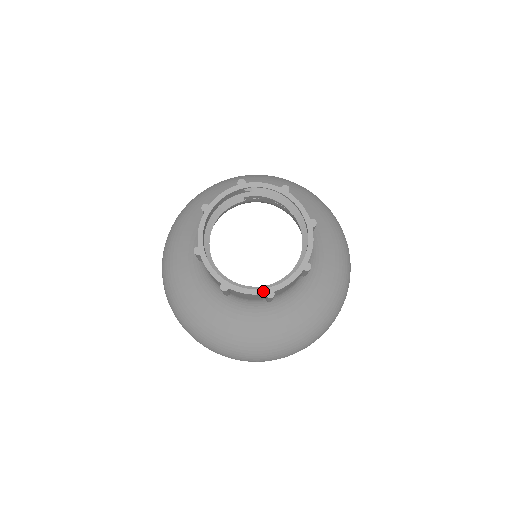
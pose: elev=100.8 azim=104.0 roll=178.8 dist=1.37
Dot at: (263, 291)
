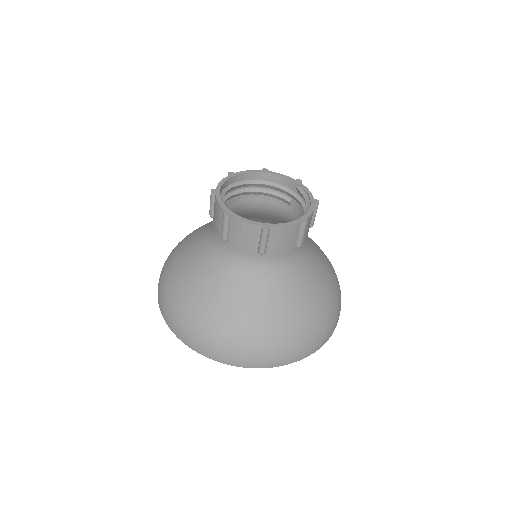
Dot at: (227, 209)
